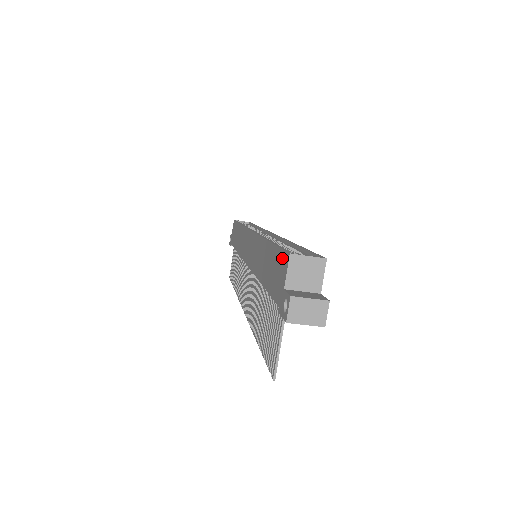
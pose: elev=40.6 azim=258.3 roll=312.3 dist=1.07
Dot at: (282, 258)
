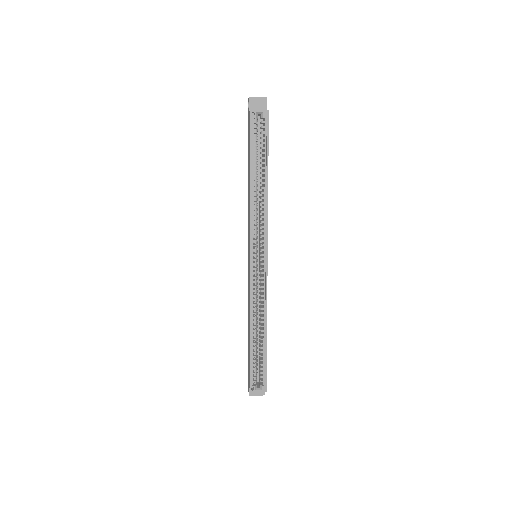
Dot at: (250, 379)
